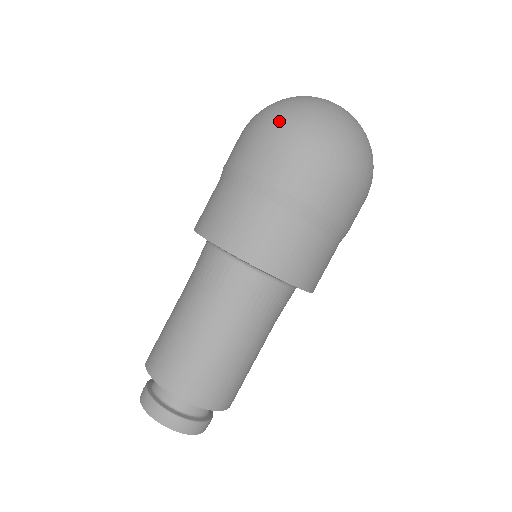
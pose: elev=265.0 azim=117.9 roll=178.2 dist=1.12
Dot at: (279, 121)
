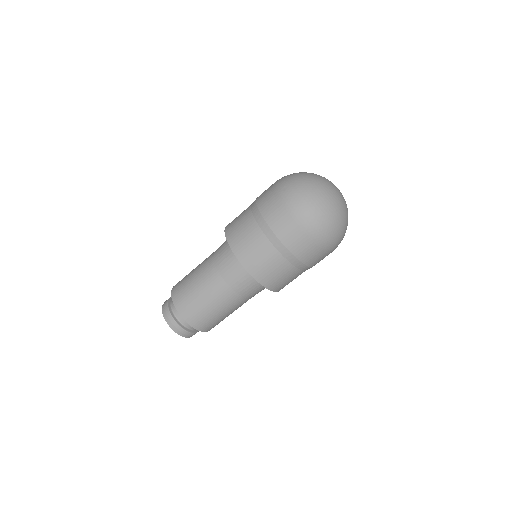
Dot at: (284, 176)
